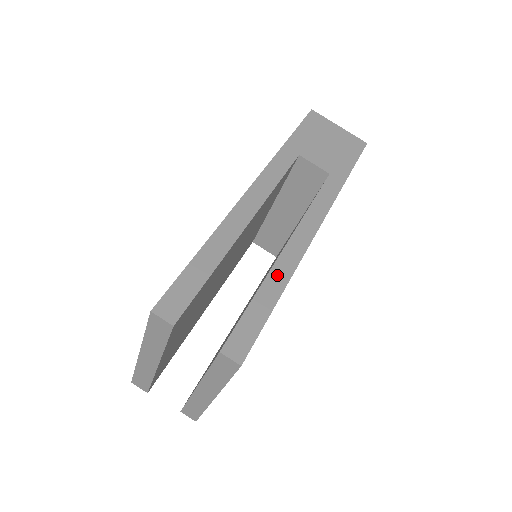
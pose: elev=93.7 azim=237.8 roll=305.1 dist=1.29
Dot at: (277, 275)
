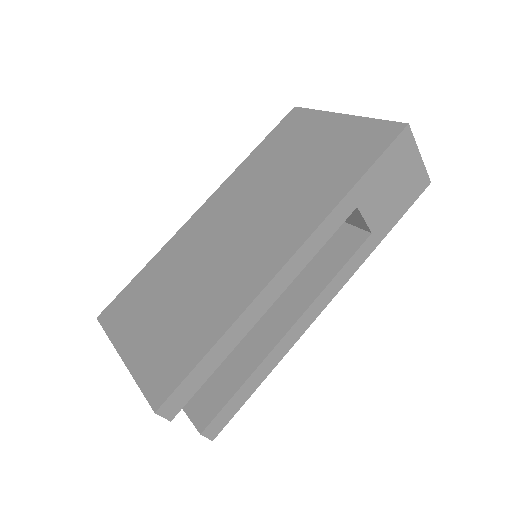
Dot at: (270, 360)
